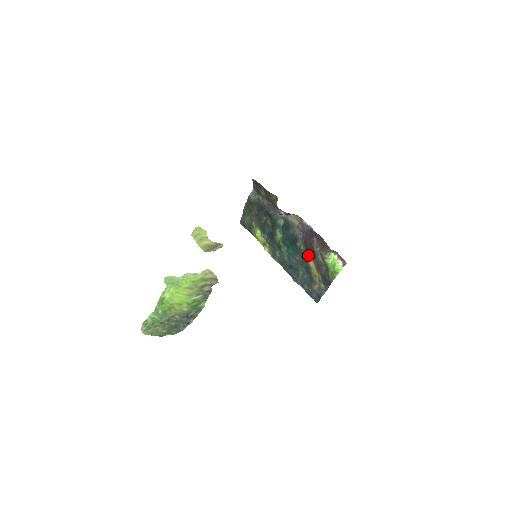
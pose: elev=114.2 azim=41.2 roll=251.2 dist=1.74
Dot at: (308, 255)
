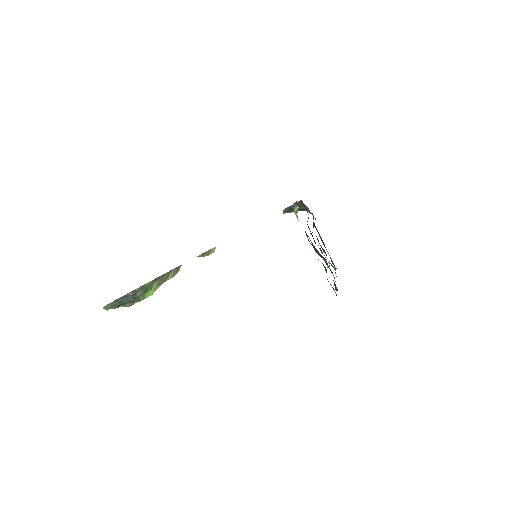
Dot at: occluded
